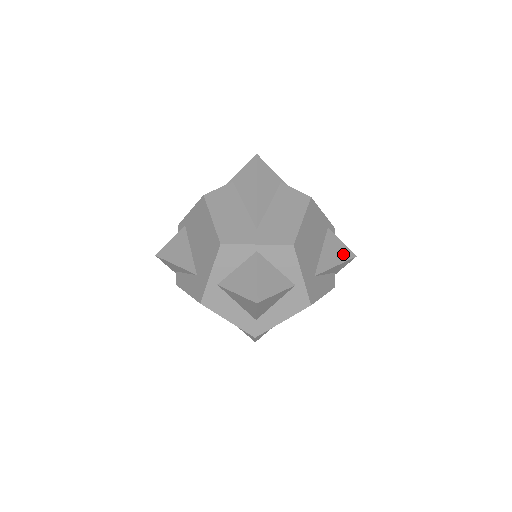
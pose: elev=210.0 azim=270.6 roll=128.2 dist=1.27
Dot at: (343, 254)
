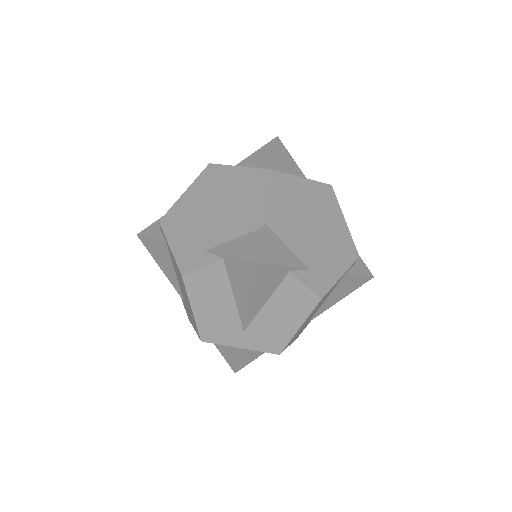
Dot at: occluded
